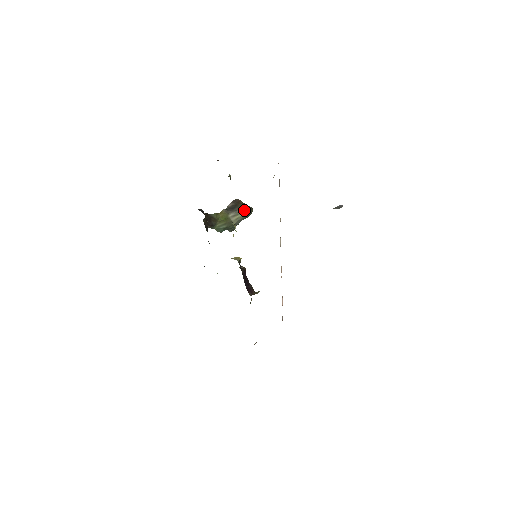
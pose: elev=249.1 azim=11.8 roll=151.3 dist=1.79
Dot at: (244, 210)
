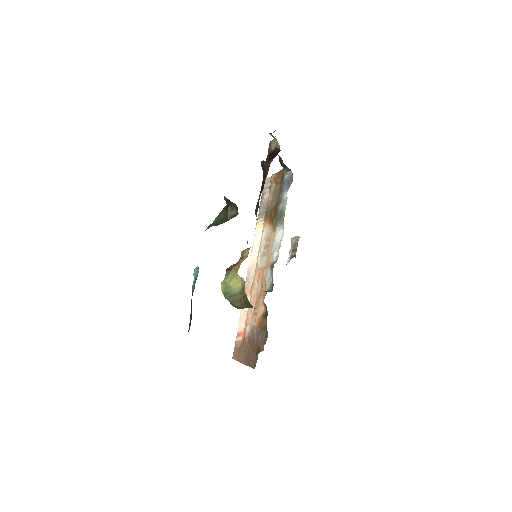
Dot at: (236, 209)
